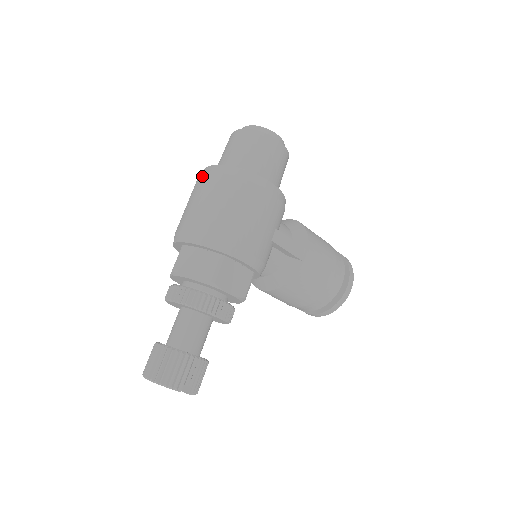
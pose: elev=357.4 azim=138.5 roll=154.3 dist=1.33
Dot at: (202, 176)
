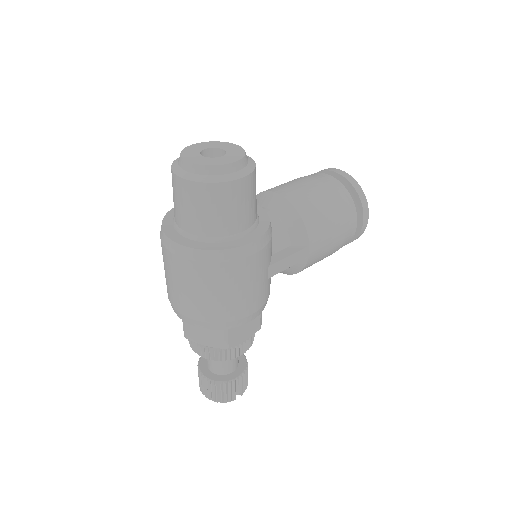
Dot at: (165, 251)
